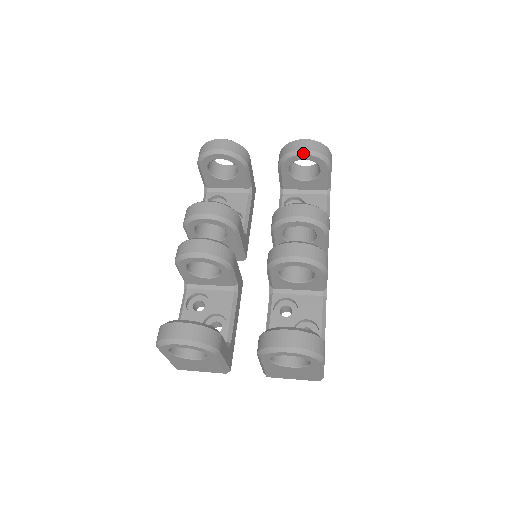
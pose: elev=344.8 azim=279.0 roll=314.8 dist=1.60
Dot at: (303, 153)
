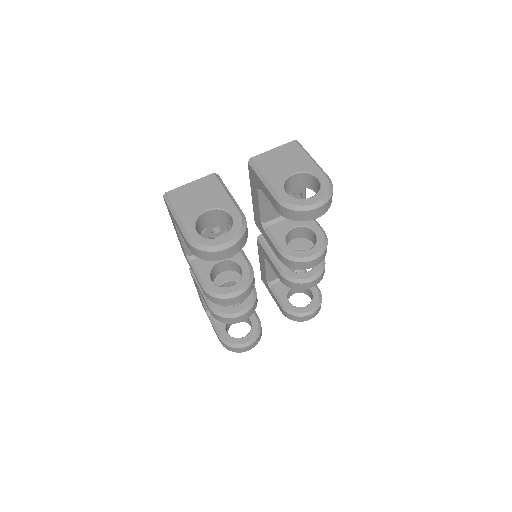
Dot at: (315, 218)
